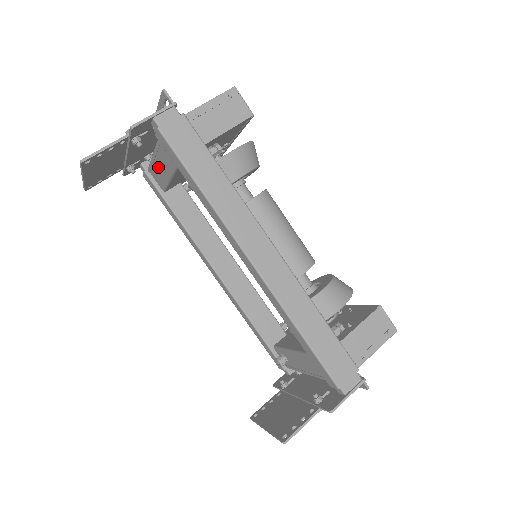
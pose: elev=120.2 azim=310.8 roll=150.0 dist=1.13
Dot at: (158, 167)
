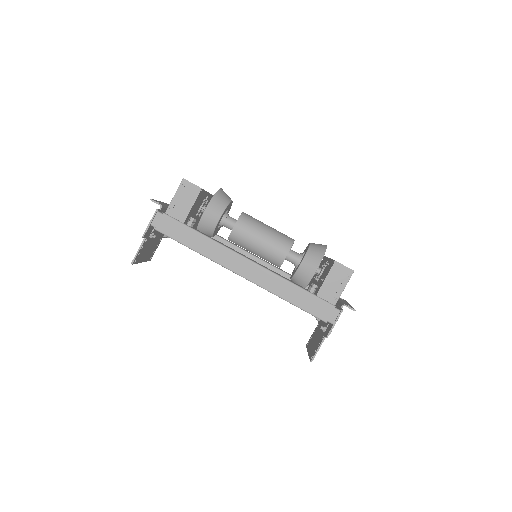
Dot at: occluded
